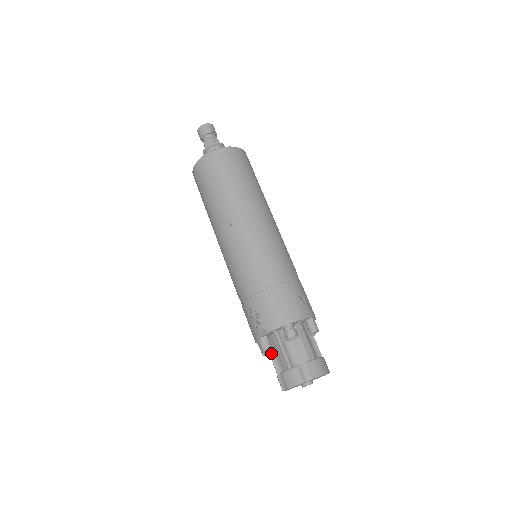
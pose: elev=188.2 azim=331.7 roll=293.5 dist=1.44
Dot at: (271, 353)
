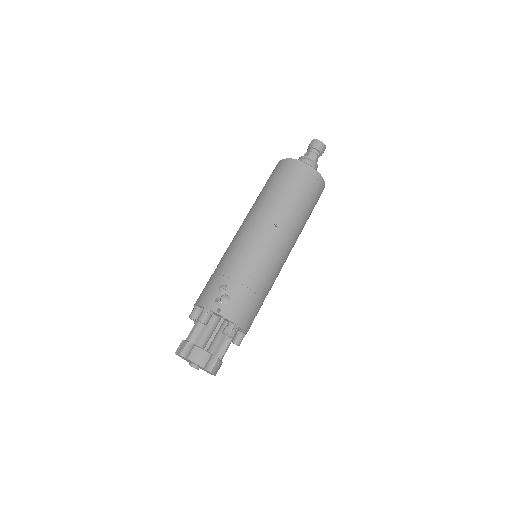
Dot at: (199, 324)
